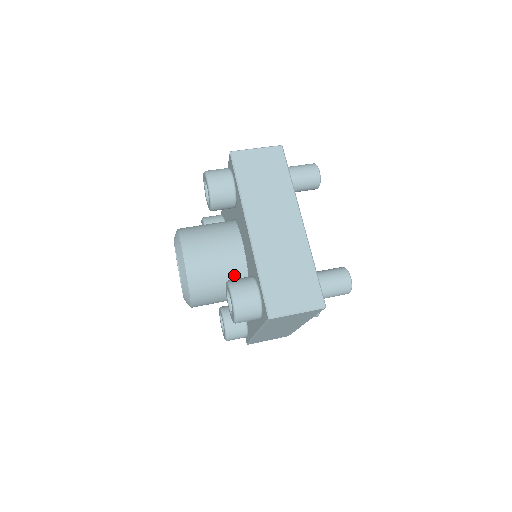
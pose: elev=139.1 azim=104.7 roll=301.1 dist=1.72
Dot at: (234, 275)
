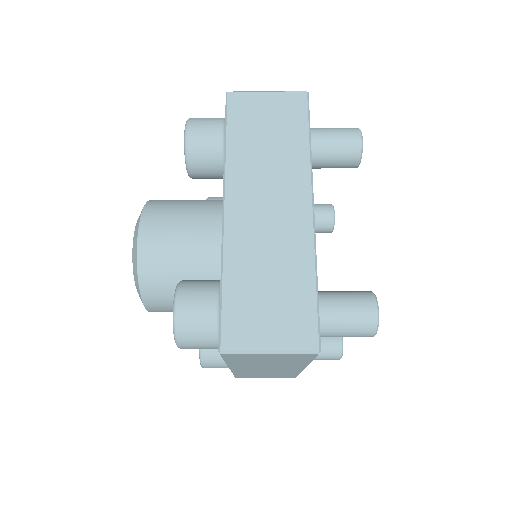
Dot at: (211, 201)
